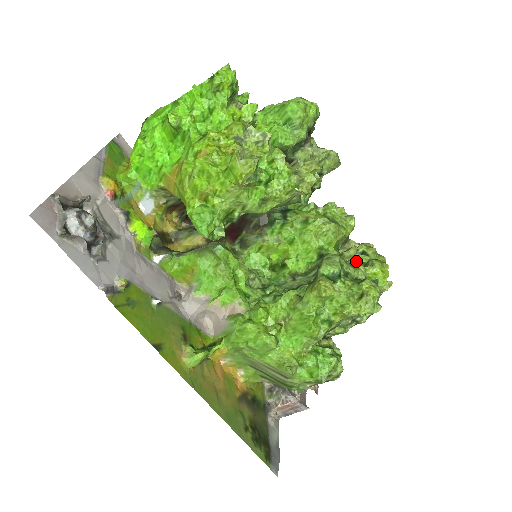
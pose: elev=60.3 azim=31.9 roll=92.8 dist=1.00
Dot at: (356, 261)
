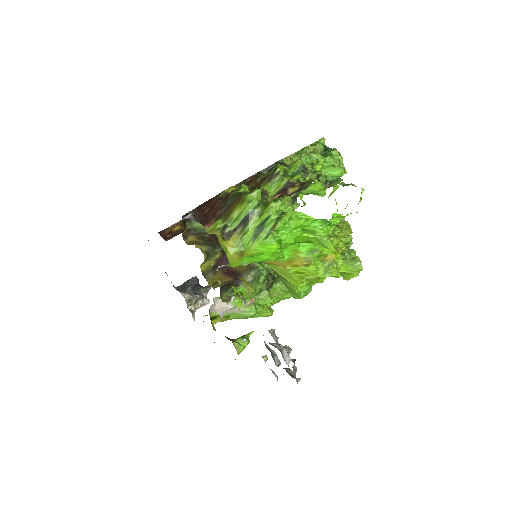
Dot at: occluded
